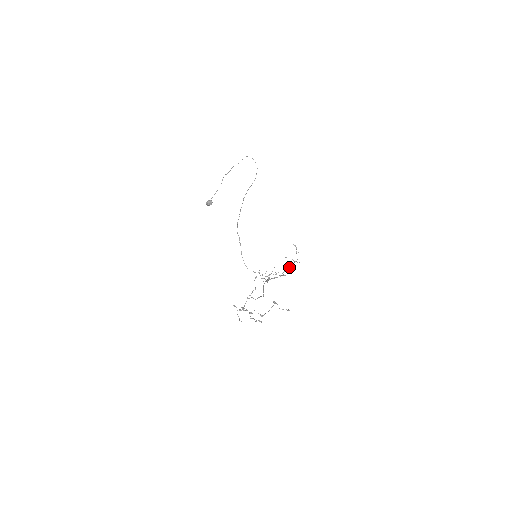
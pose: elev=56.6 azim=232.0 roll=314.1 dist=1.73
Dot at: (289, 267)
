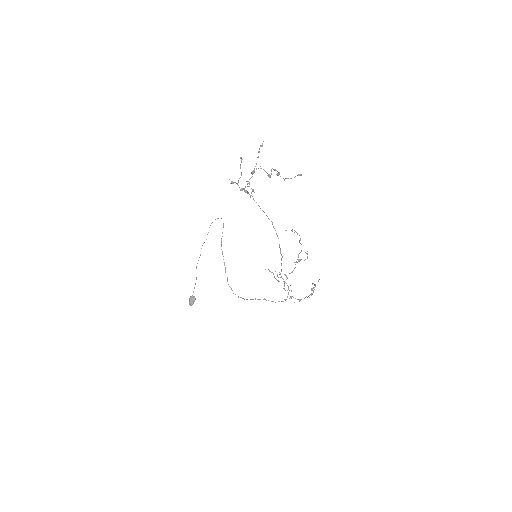
Dot at: (311, 293)
